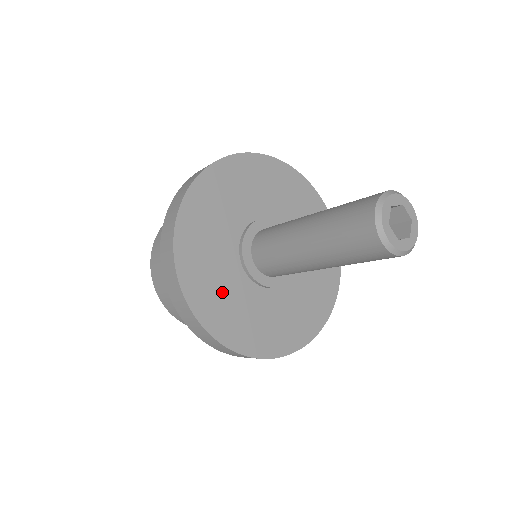
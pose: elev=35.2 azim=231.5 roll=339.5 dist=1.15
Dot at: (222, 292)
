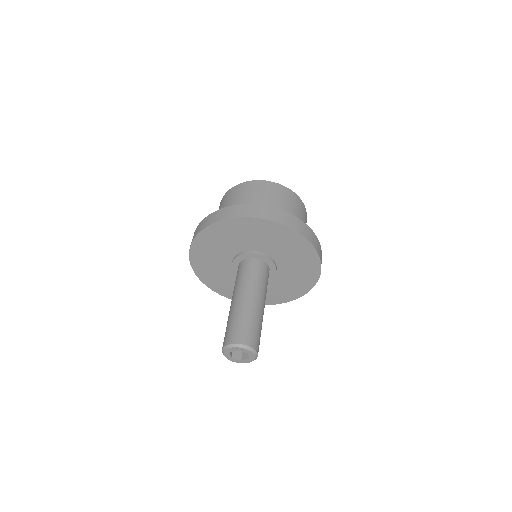
Dot at: occluded
